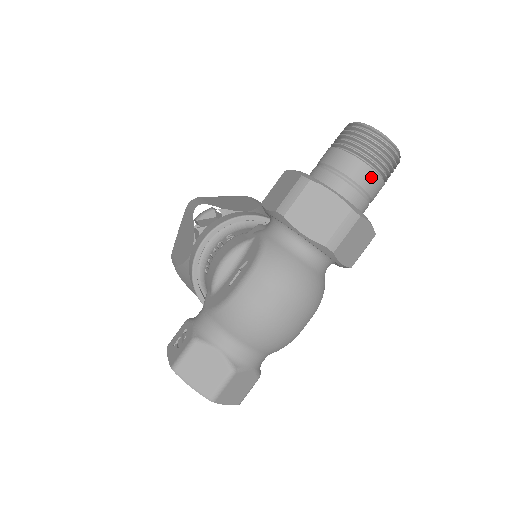
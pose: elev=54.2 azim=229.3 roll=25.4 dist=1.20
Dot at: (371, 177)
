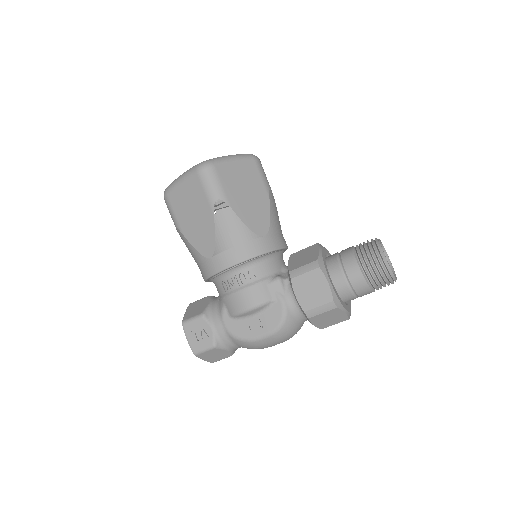
Dot at: occluded
